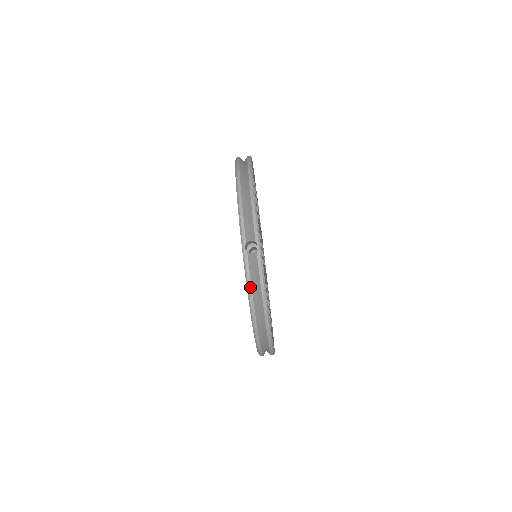
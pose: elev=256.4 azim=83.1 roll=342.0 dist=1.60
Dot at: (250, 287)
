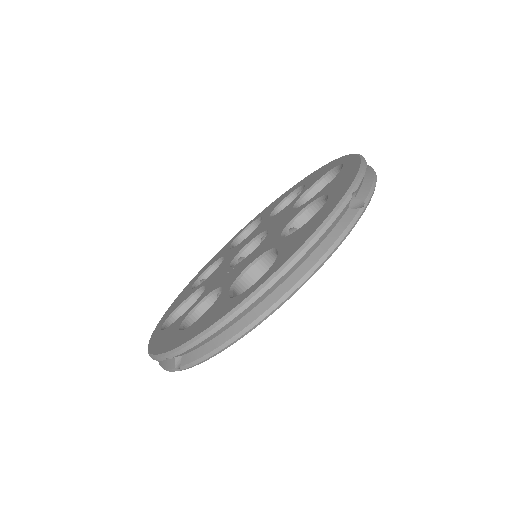
Dot at: (152, 358)
